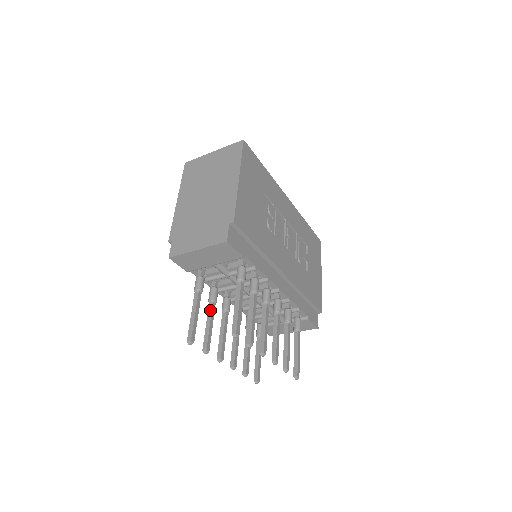
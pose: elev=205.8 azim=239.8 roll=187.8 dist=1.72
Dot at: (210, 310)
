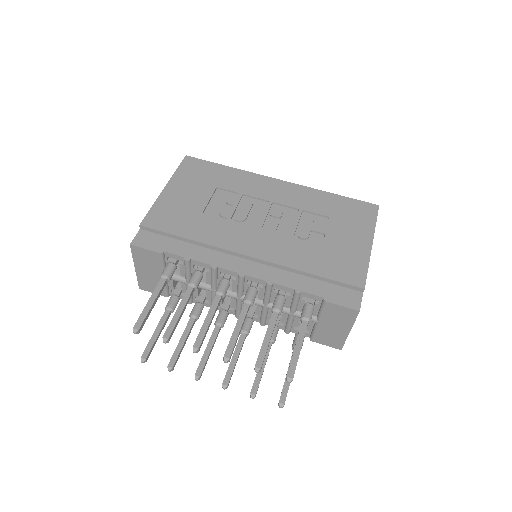
Dot at: (186, 326)
